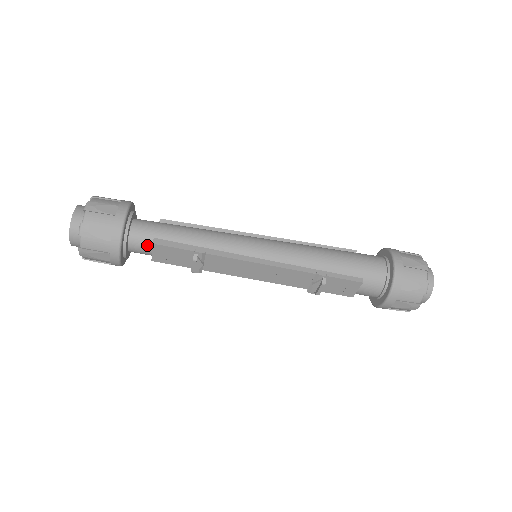
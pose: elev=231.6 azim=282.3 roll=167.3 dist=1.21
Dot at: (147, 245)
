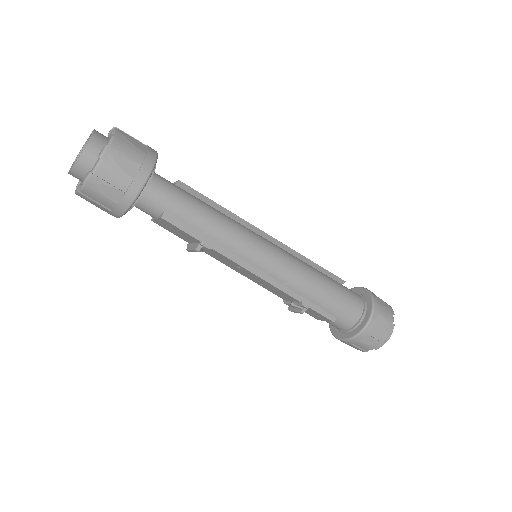
Dot at: (154, 213)
